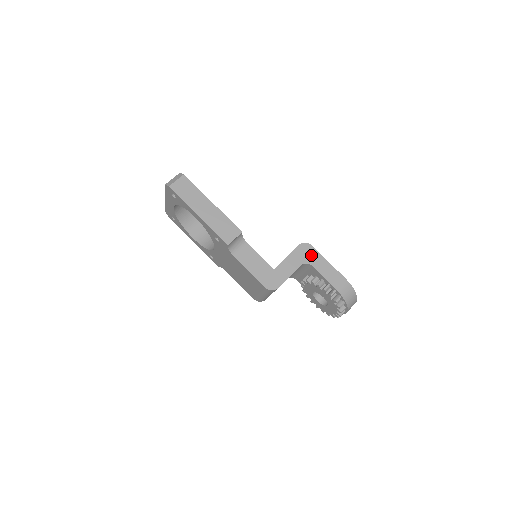
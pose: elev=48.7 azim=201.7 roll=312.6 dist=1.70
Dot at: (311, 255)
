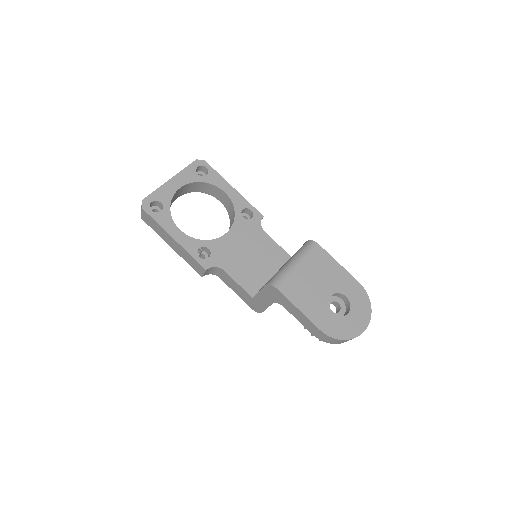
Dot at: (280, 298)
